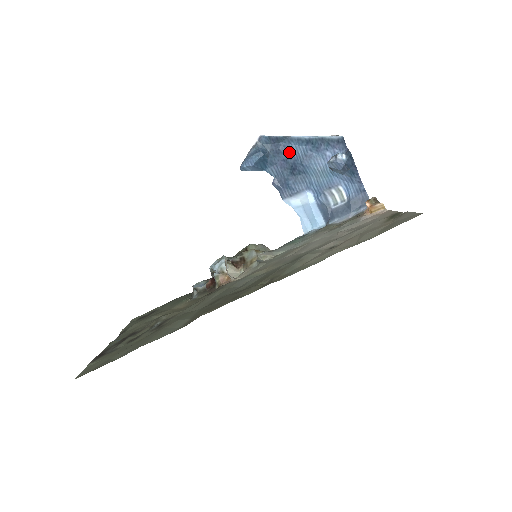
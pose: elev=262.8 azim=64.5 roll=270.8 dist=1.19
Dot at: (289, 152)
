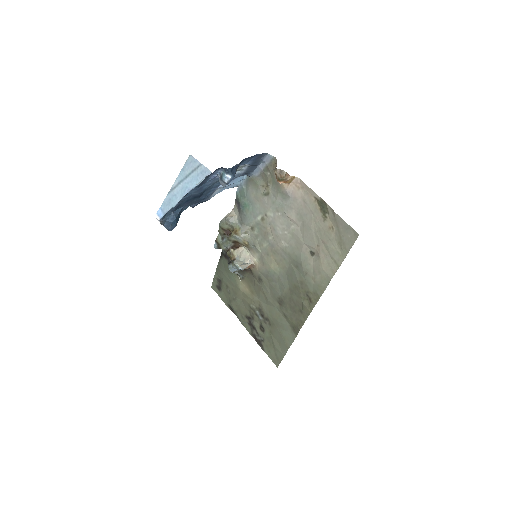
Dot at: (184, 200)
